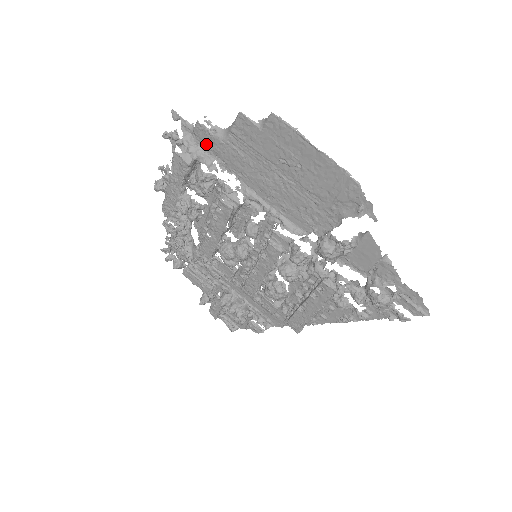
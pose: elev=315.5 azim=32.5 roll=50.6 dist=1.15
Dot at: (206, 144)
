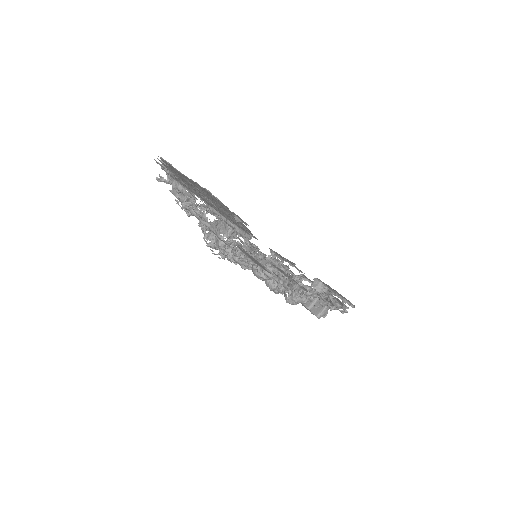
Dot at: (175, 179)
